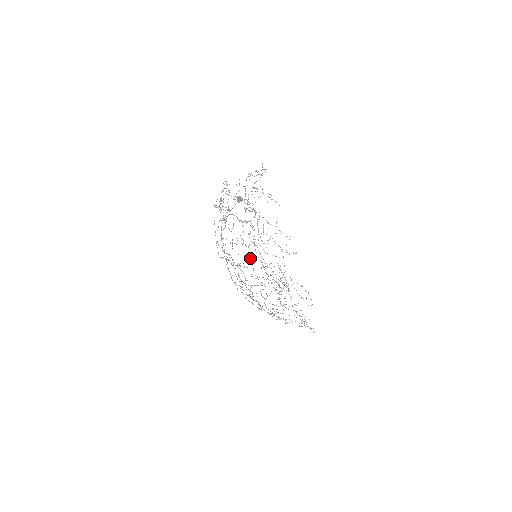
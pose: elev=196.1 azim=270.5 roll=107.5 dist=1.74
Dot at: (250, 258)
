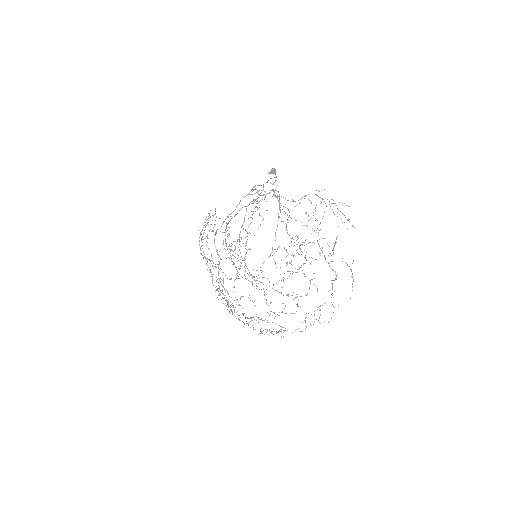
Dot at: (290, 313)
